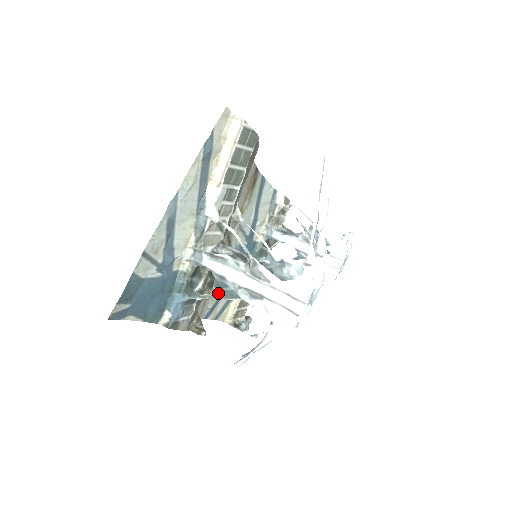
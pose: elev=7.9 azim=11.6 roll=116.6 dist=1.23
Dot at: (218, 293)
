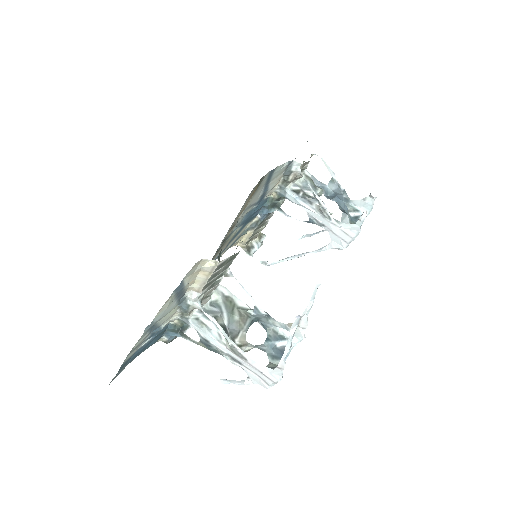
Dot at: (204, 345)
